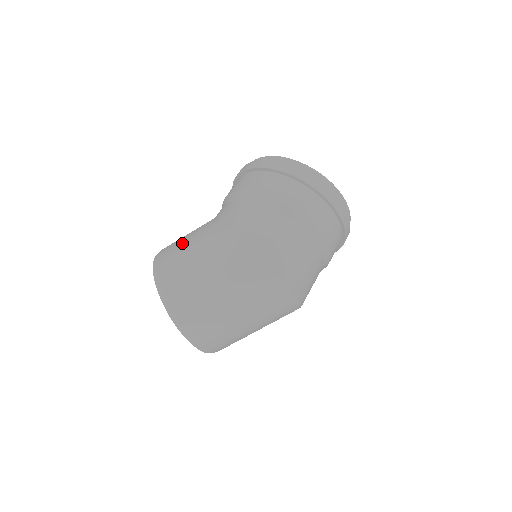
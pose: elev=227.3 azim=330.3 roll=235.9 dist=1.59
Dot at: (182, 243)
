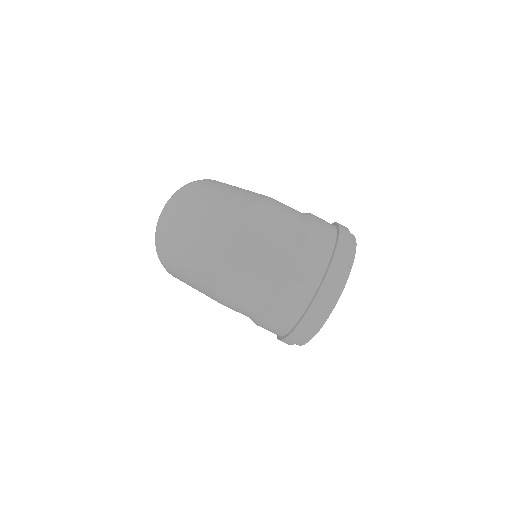
Dot at: occluded
